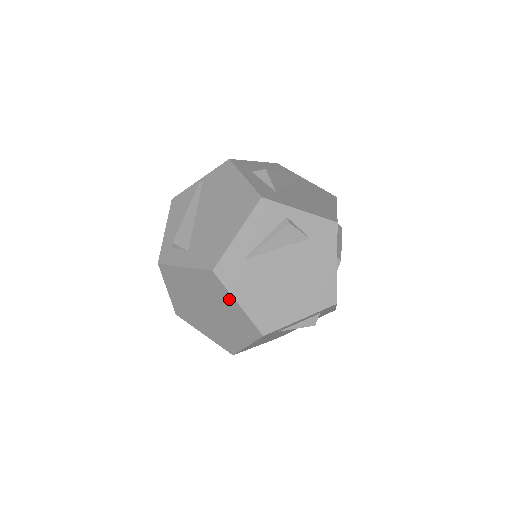
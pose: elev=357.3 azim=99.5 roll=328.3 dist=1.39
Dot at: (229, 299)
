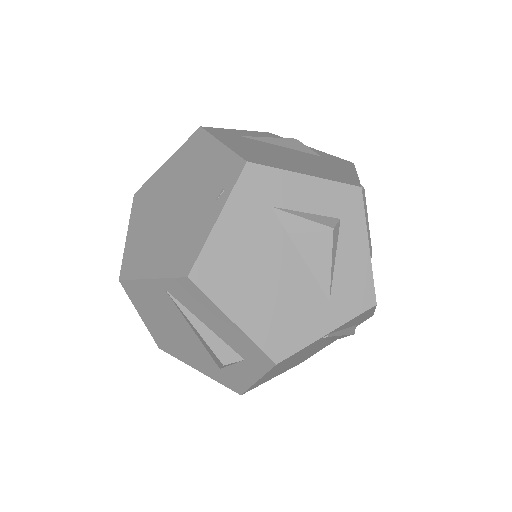
Dot at: (211, 148)
